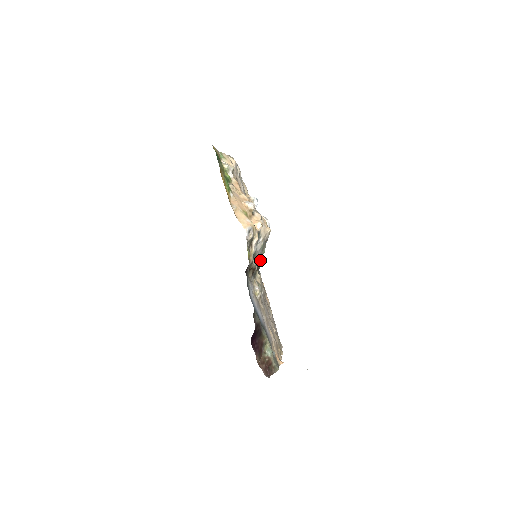
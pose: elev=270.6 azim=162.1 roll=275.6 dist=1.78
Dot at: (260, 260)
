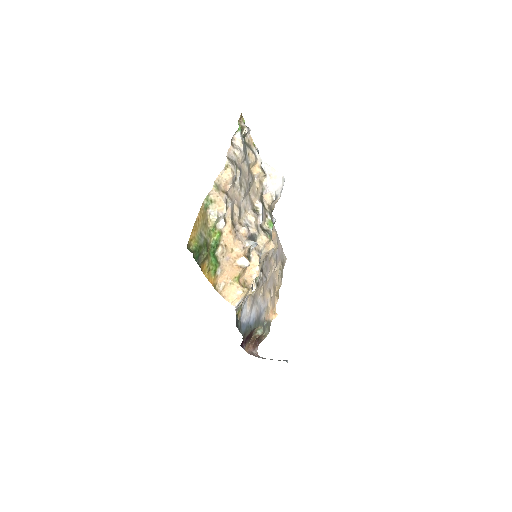
Dot at: occluded
